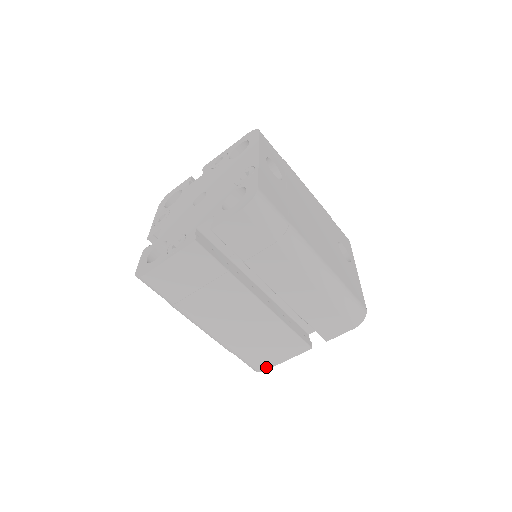
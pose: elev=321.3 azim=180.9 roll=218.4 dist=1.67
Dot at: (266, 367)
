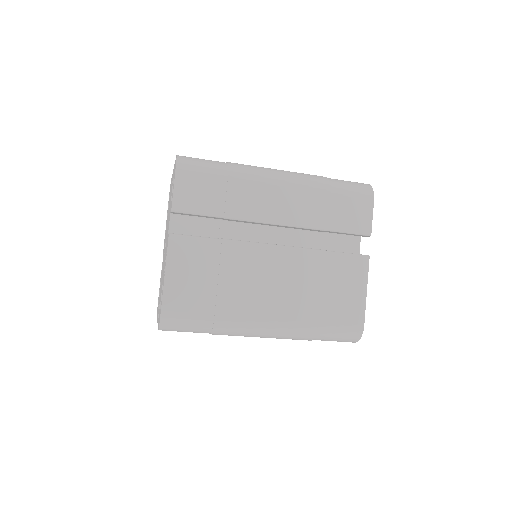
Dot at: (360, 319)
